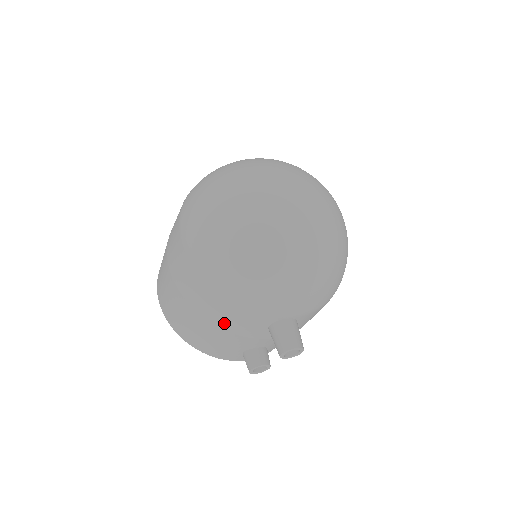
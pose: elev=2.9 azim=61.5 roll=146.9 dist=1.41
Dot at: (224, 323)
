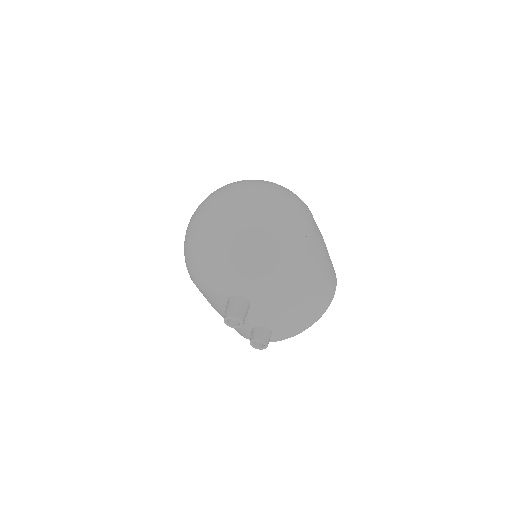
Dot at: (215, 307)
